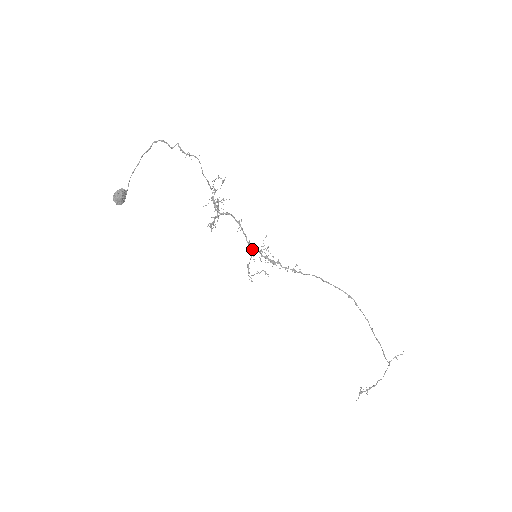
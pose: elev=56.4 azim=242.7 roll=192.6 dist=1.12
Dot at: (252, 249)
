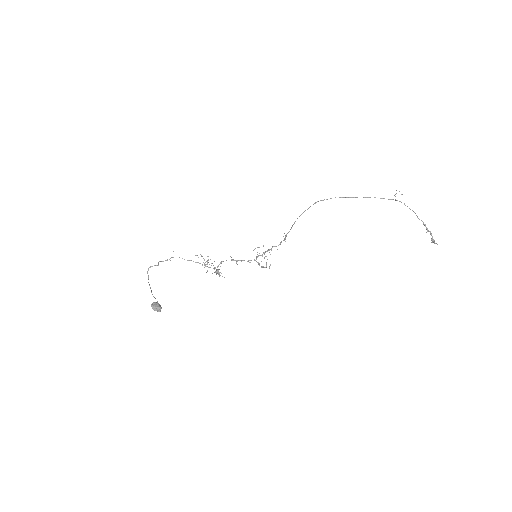
Dot at: occluded
